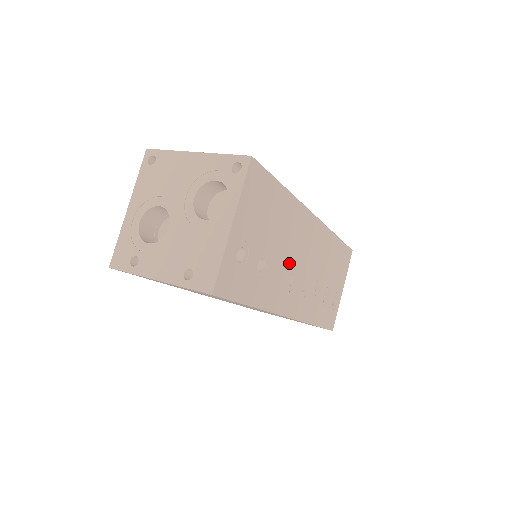
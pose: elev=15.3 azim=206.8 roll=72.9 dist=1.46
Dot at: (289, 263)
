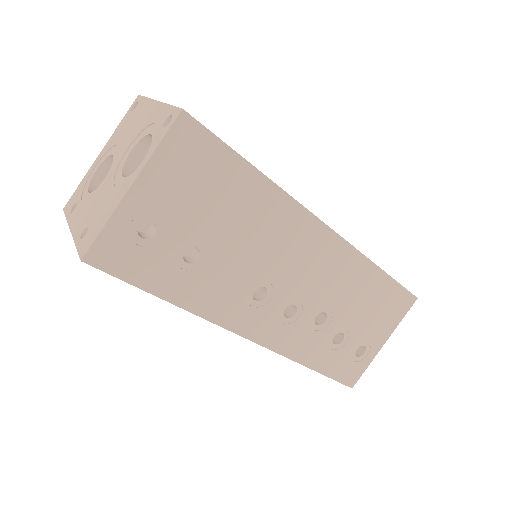
Dot at: (257, 271)
